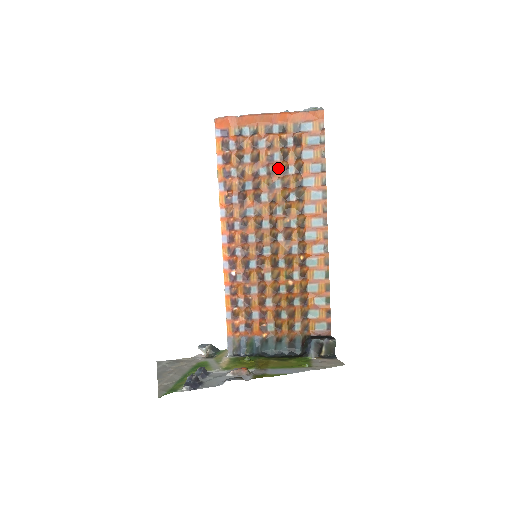
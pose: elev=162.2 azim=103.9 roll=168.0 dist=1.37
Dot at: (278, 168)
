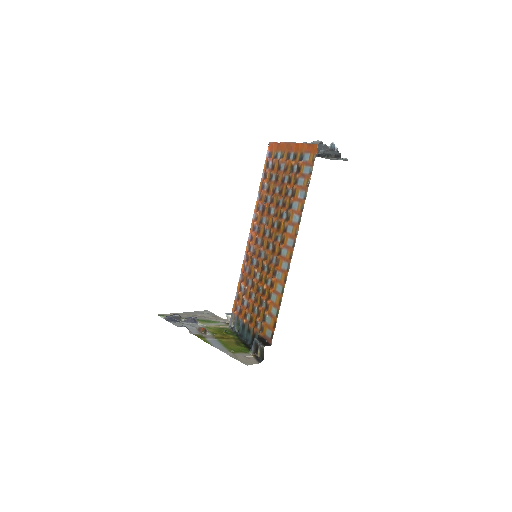
Dot at: (284, 189)
